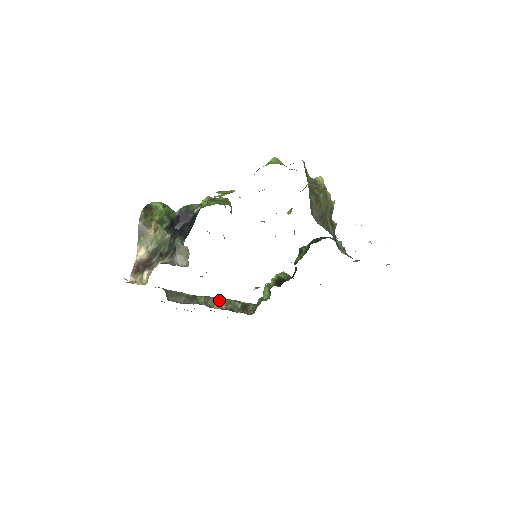
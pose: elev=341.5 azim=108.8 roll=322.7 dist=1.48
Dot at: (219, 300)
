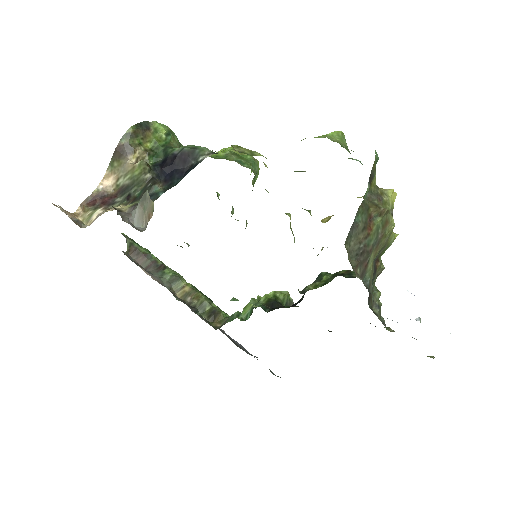
Dot at: (188, 287)
